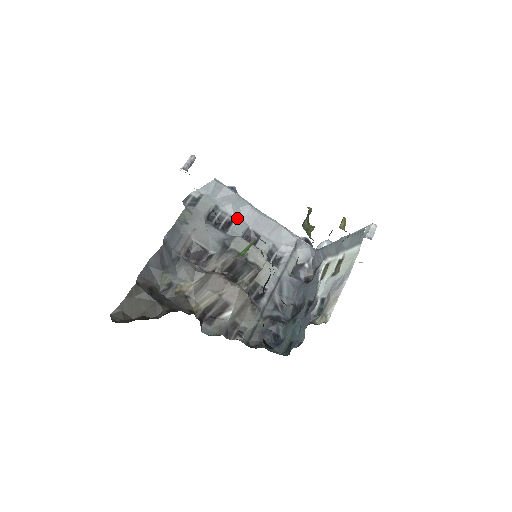
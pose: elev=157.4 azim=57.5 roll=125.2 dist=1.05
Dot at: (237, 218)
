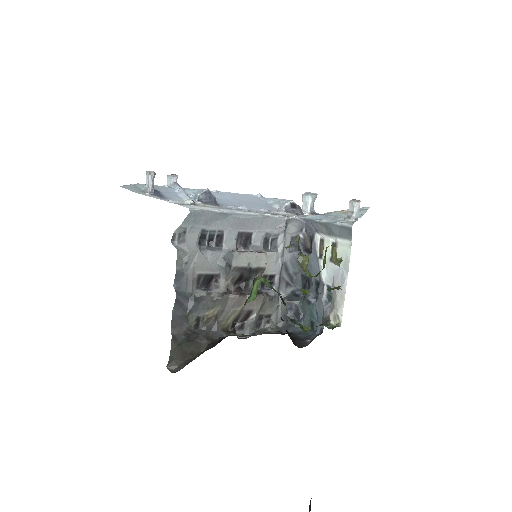
Dot at: (225, 229)
